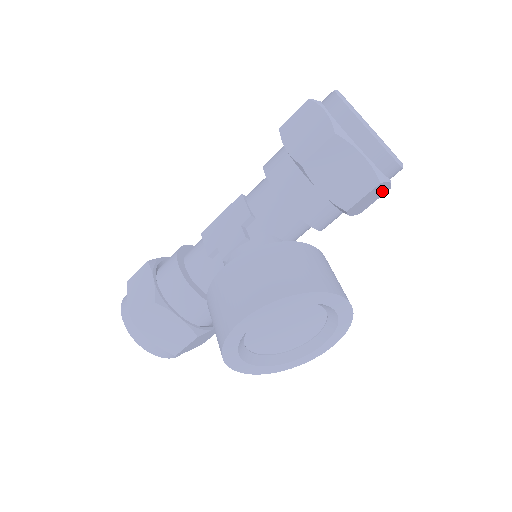
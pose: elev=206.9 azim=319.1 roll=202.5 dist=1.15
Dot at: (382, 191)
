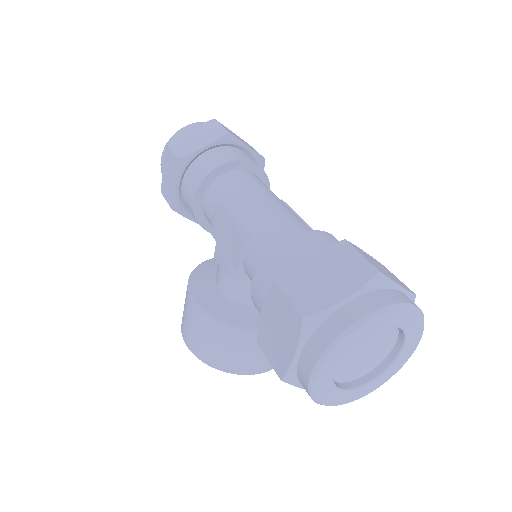
Dot at: occluded
